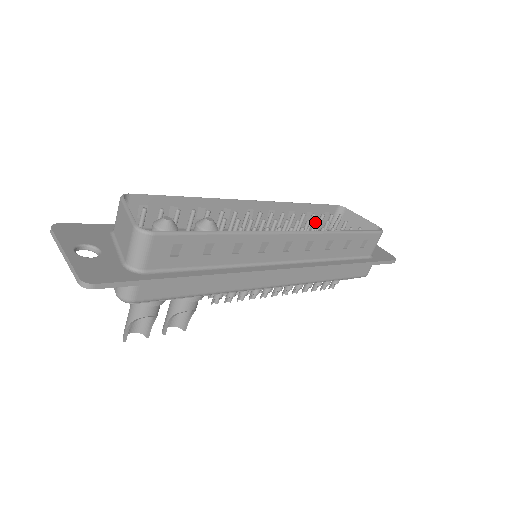
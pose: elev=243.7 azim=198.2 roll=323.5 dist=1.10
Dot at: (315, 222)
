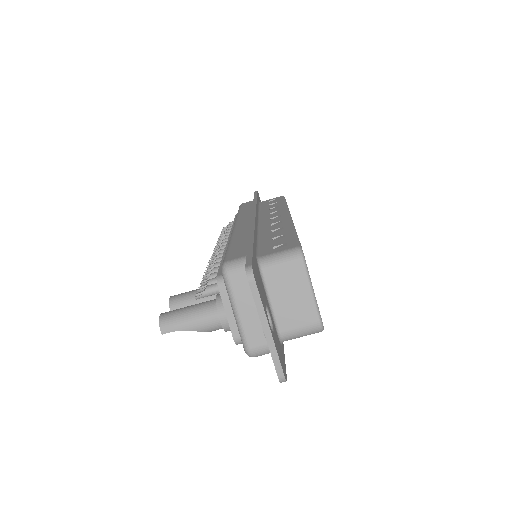
Dot at: occluded
